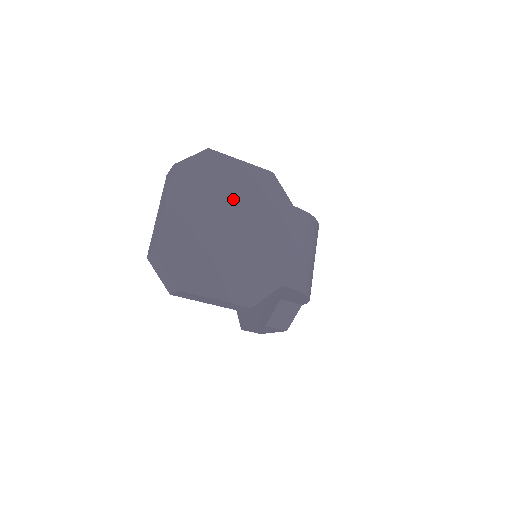
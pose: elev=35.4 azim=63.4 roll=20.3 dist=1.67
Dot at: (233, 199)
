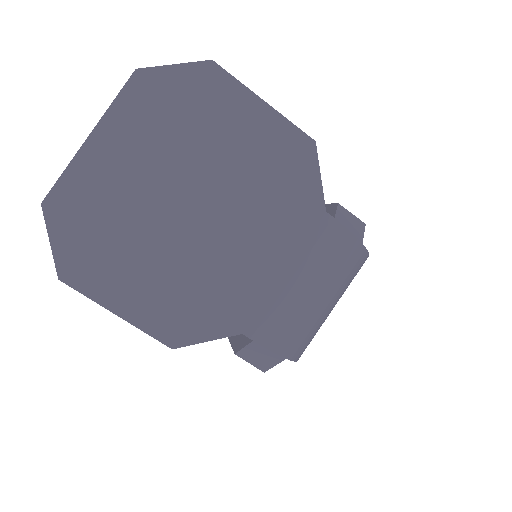
Dot at: (219, 164)
